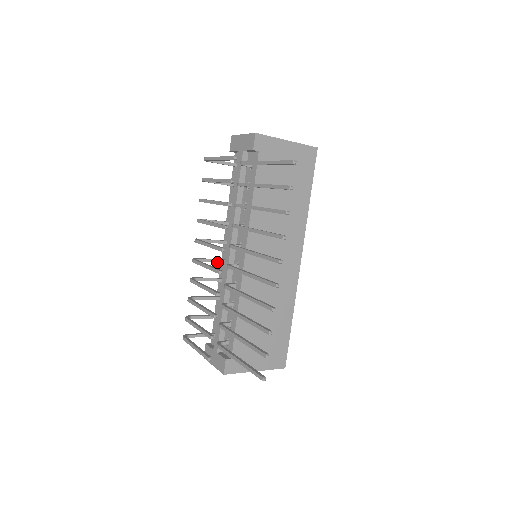
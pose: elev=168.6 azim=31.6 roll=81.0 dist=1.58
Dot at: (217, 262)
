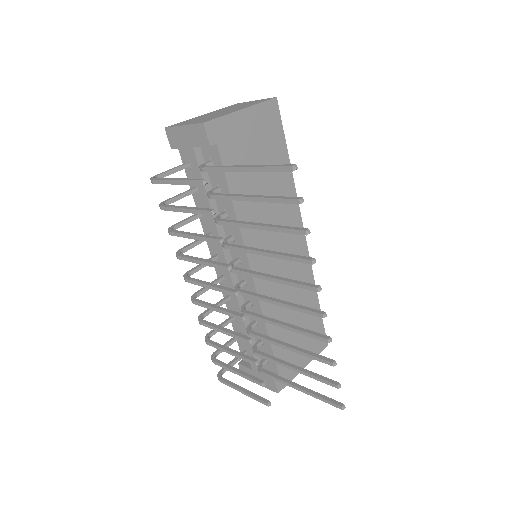
Dot at: occluded
